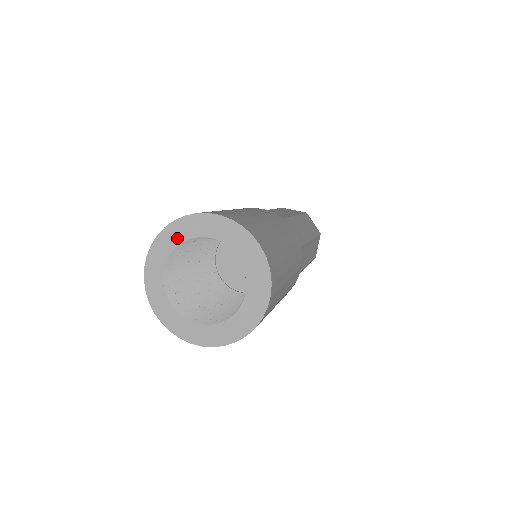
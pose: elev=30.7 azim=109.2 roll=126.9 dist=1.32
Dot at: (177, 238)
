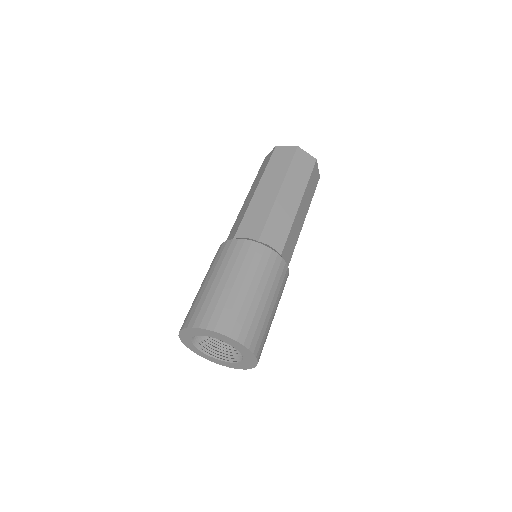
Dot at: (190, 335)
